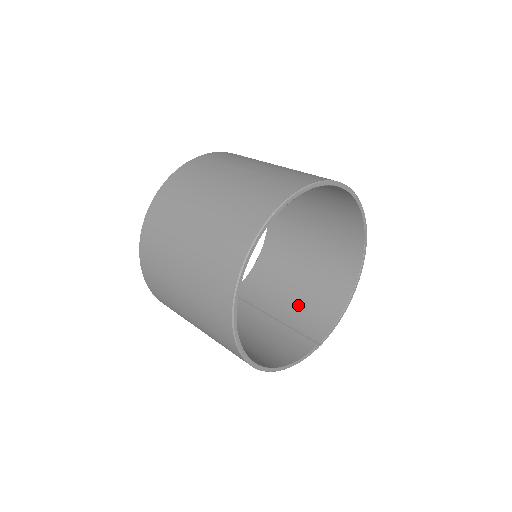
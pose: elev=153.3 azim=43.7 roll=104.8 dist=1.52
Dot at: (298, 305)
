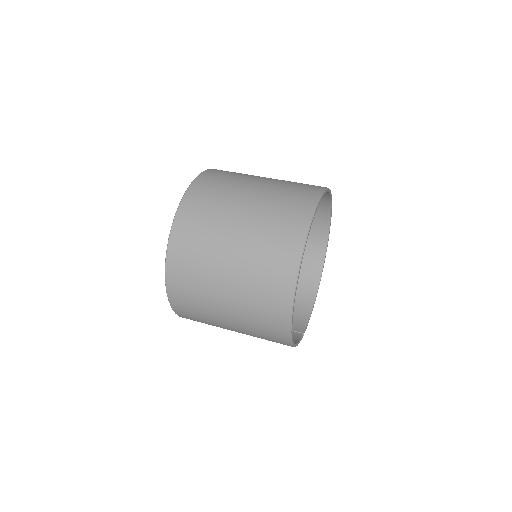
Dot at: occluded
